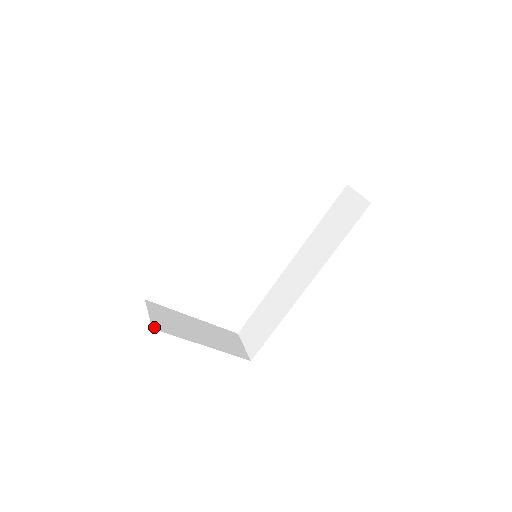
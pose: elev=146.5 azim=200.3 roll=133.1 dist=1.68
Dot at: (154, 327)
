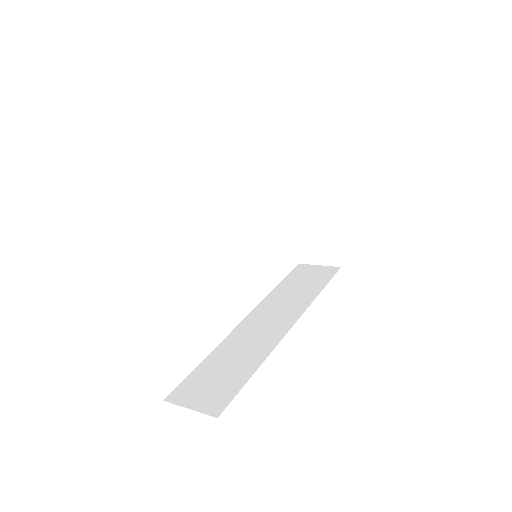
Dot at: occluded
